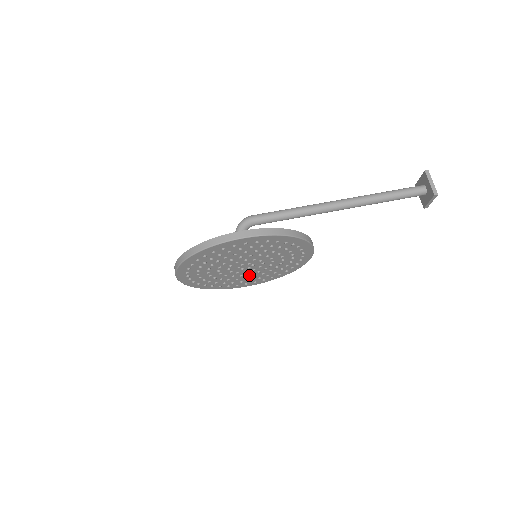
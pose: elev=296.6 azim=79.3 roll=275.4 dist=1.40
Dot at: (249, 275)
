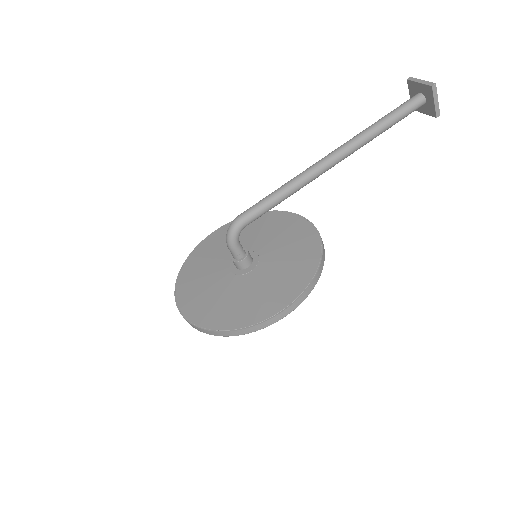
Dot at: occluded
